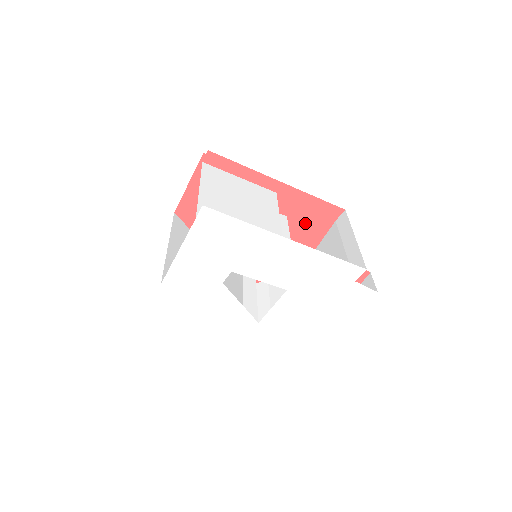
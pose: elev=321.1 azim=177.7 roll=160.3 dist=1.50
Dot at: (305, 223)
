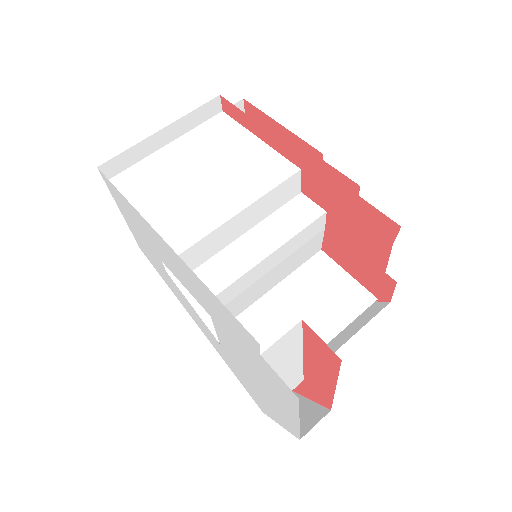
Dot at: (353, 231)
